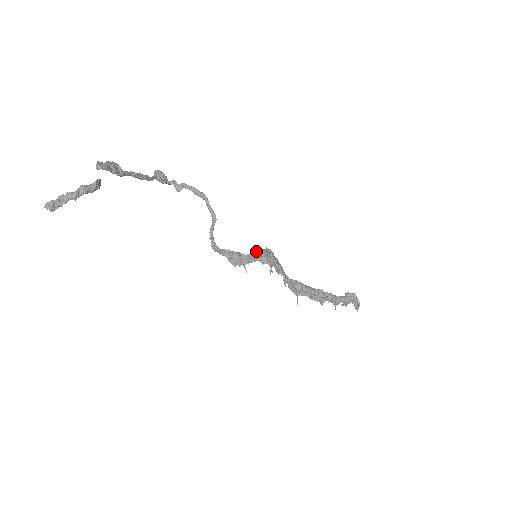
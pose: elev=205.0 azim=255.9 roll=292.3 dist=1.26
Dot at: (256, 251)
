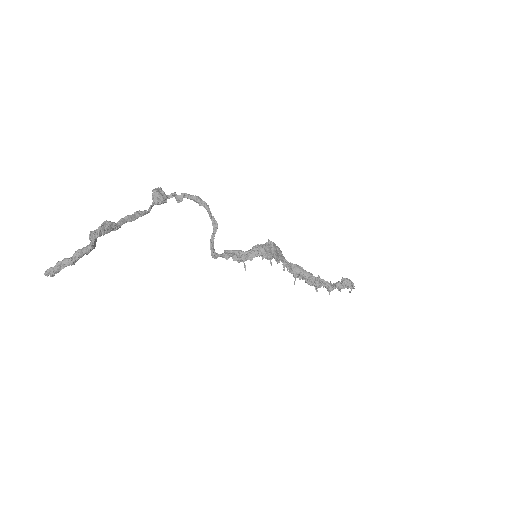
Dot at: (257, 248)
